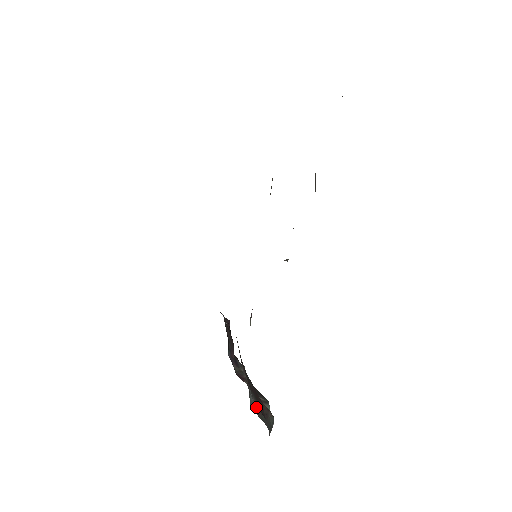
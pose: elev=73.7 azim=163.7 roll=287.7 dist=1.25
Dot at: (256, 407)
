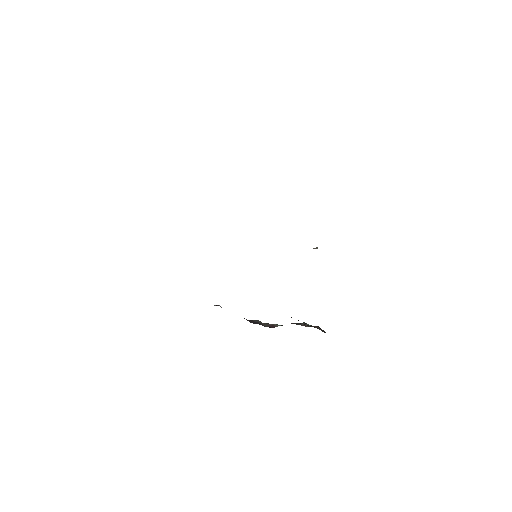
Dot at: (321, 330)
